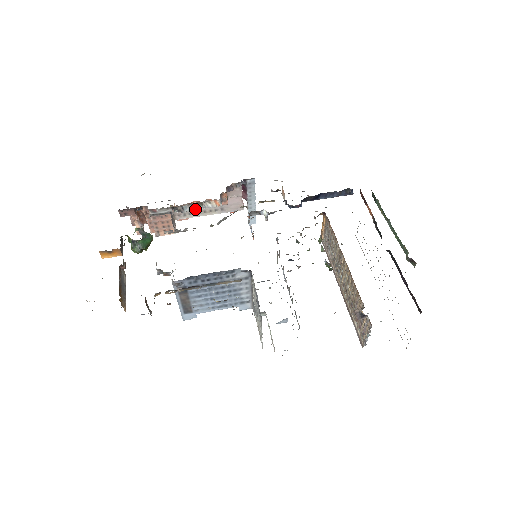
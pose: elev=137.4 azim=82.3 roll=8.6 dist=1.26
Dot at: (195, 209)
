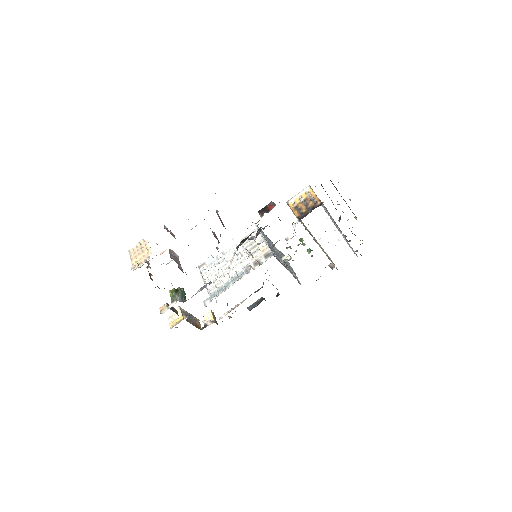
Dot at: occluded
